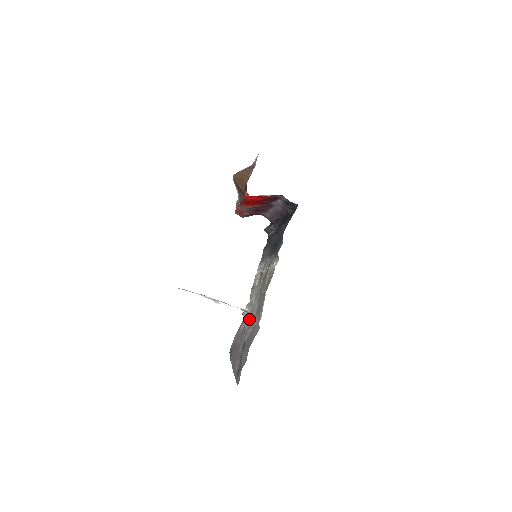
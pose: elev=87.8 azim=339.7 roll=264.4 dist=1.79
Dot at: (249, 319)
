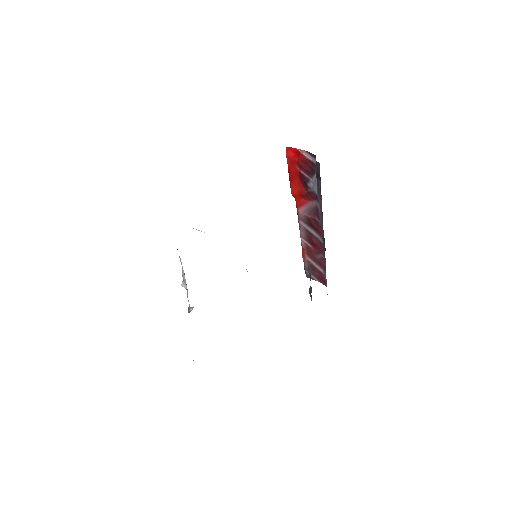
Dot at: occluded
